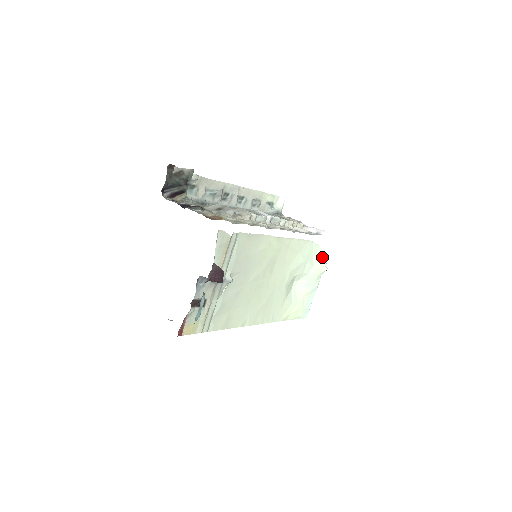
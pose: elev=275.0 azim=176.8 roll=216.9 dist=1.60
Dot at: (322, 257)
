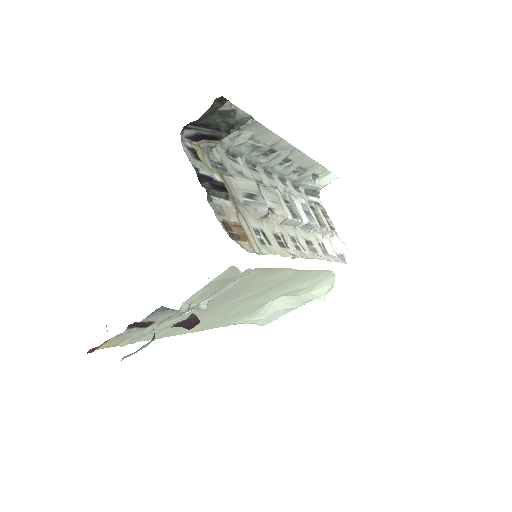
Dot at: (328, 286)
